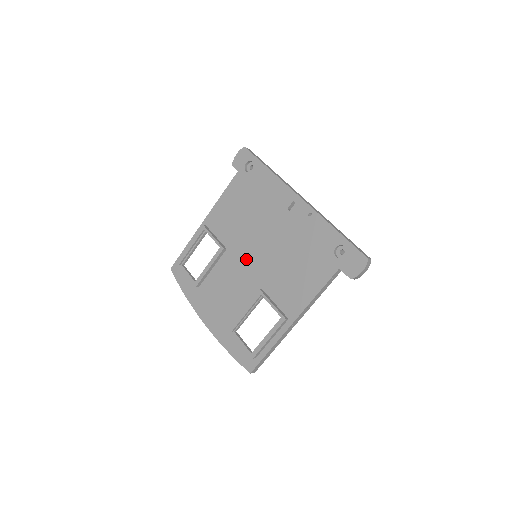
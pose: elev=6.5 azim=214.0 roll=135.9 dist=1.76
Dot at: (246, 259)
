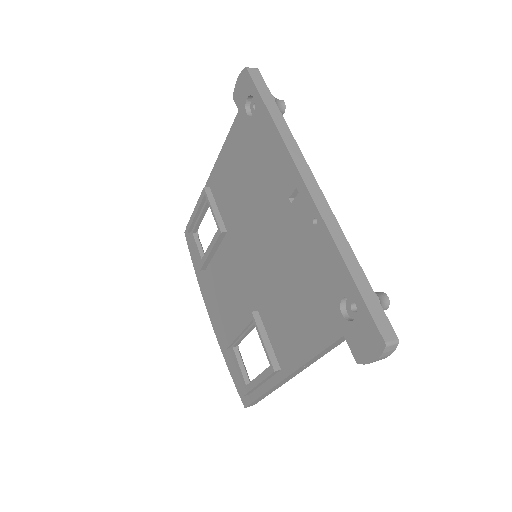
Dot at: (244, 257)
